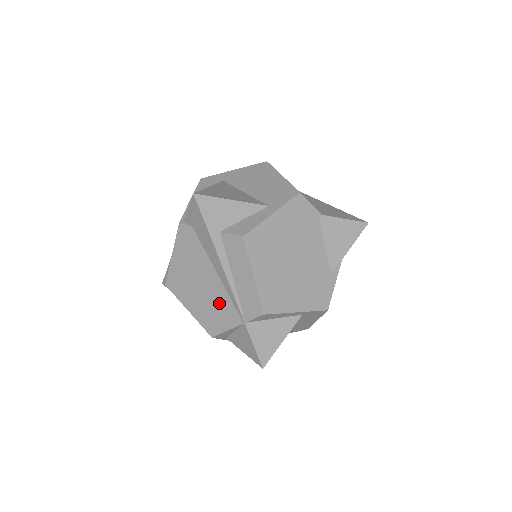
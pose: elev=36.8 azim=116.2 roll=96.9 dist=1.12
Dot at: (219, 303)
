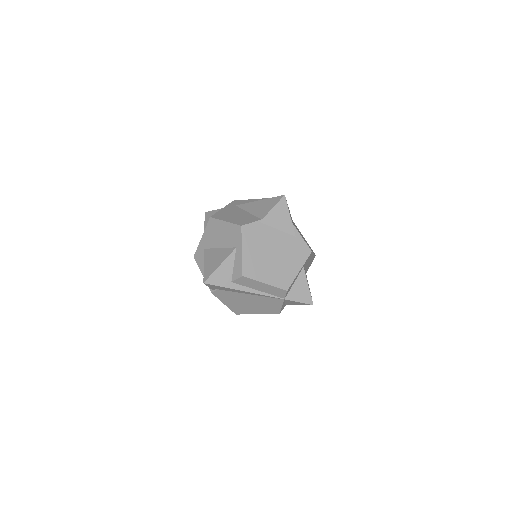
Dot at: (265, 302)
